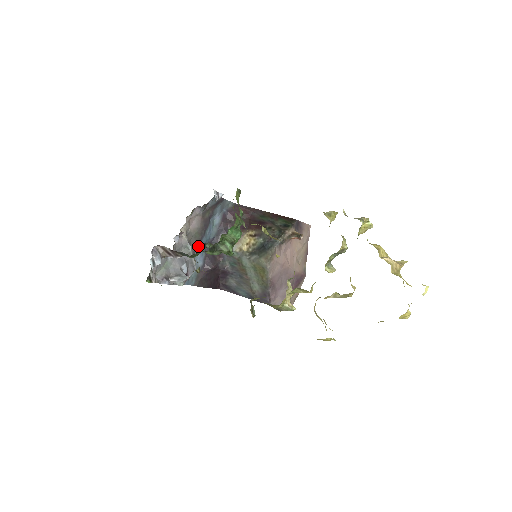
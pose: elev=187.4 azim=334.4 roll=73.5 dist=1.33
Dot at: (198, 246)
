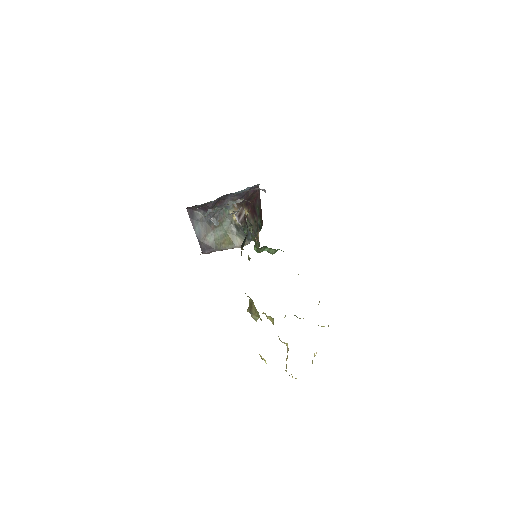
Dot at: occluded
